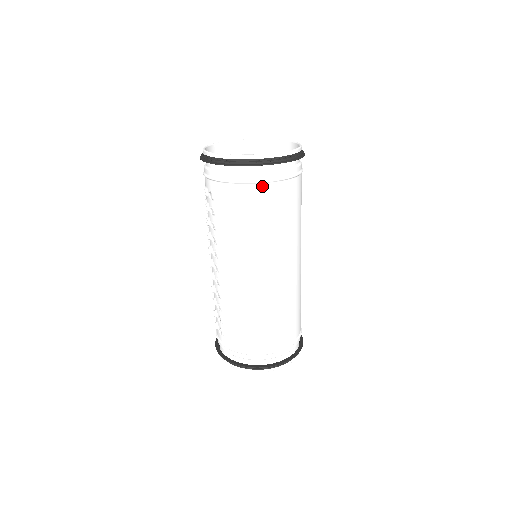
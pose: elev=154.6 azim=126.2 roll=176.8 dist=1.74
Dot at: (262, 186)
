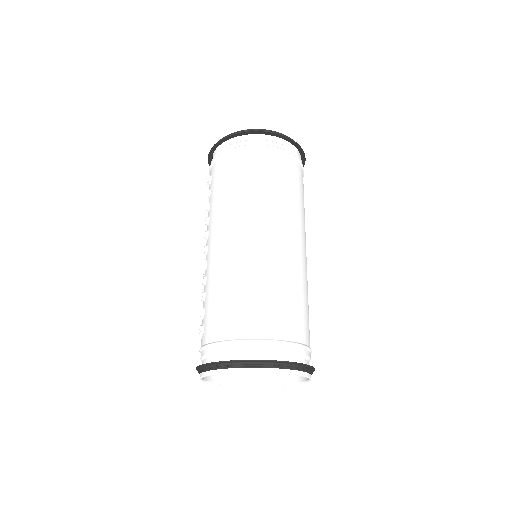
Dot at: (248, 150)
